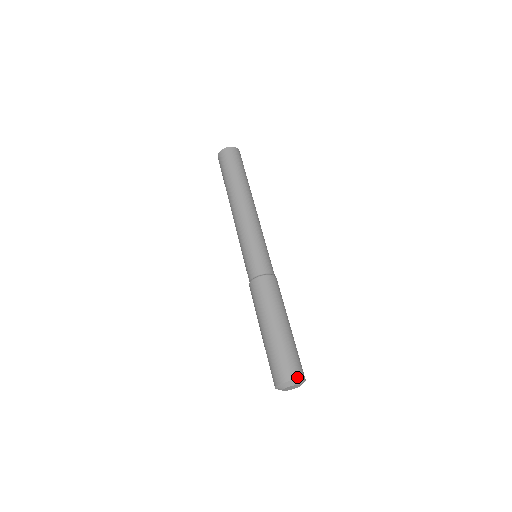
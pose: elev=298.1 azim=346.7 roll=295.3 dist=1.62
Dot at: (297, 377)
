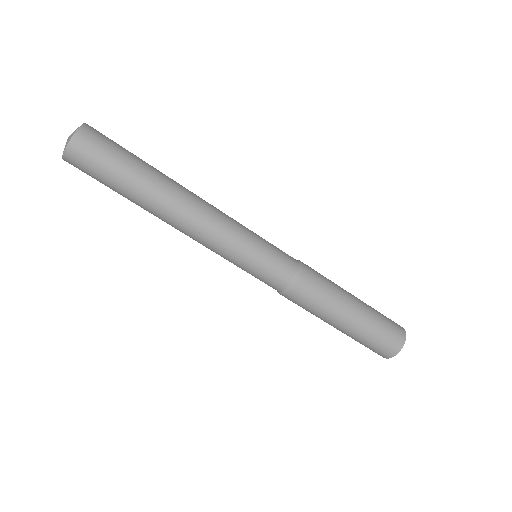
Dot at: (399, 348)
